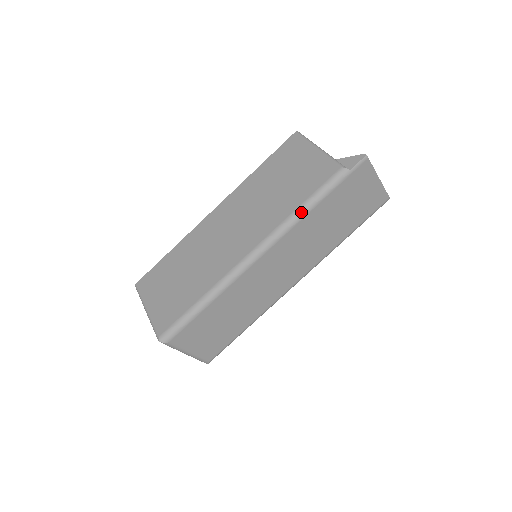
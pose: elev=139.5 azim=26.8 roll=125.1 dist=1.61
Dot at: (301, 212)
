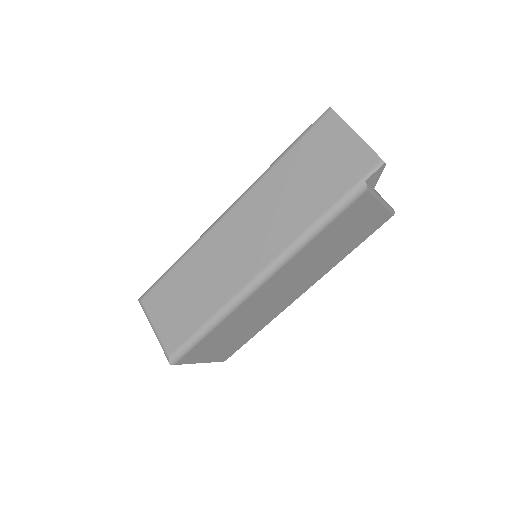
Dot at: (264, 172)
